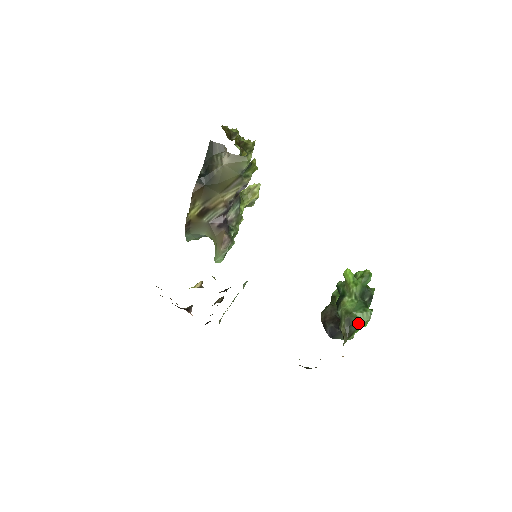
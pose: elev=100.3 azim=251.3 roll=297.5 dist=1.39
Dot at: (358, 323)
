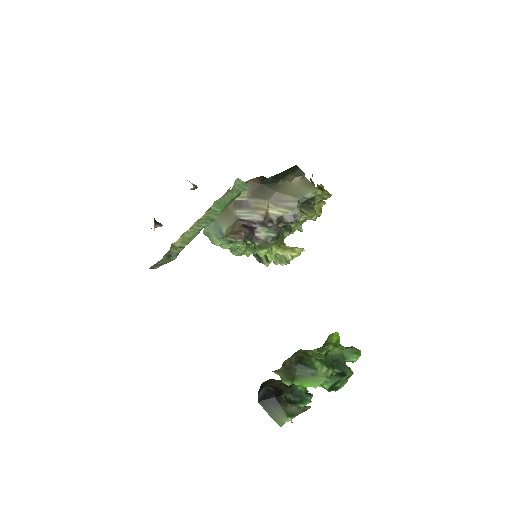
Dot at: (309, 371)
